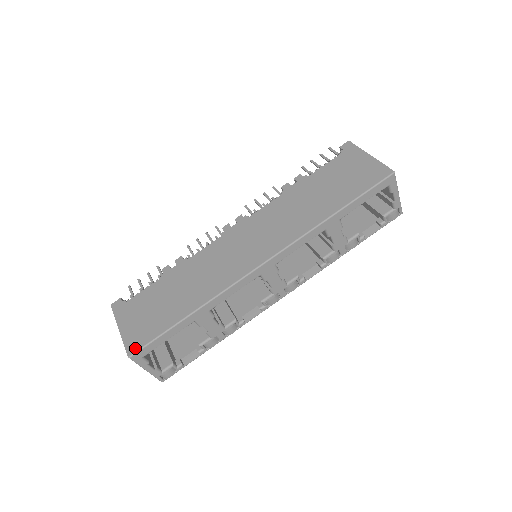
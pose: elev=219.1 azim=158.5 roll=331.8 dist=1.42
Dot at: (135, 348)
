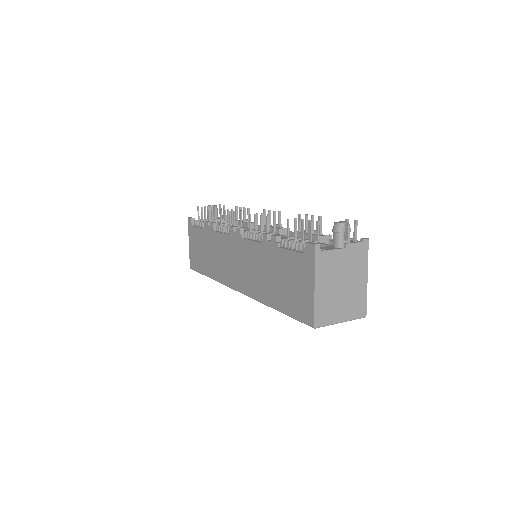
Dot at: (192, 267)
